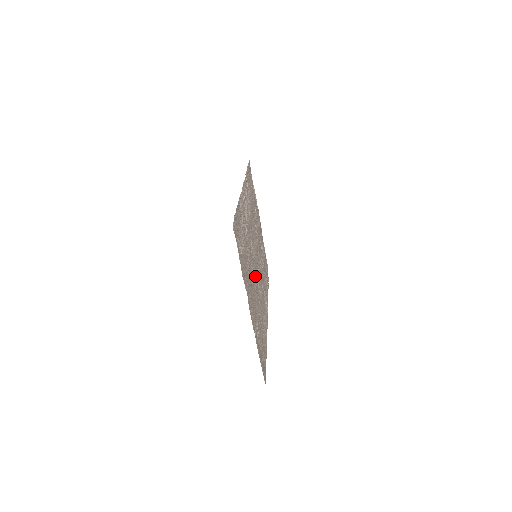
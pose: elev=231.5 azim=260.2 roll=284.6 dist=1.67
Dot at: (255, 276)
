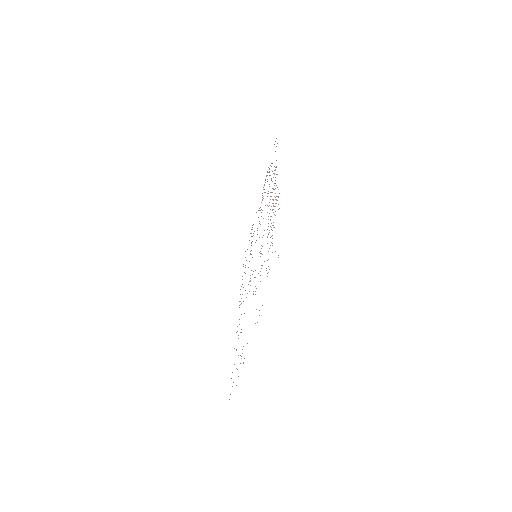
Dot at: occluded
